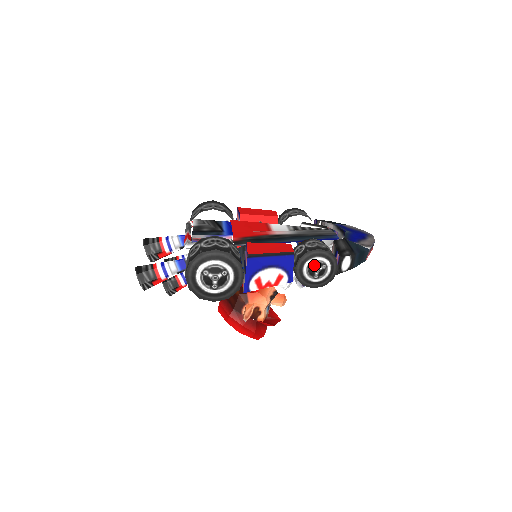
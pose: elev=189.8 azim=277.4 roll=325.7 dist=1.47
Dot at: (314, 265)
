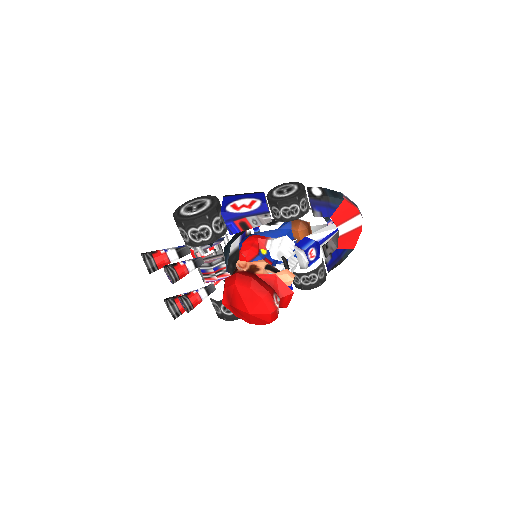
Dot at: (281, 189)
